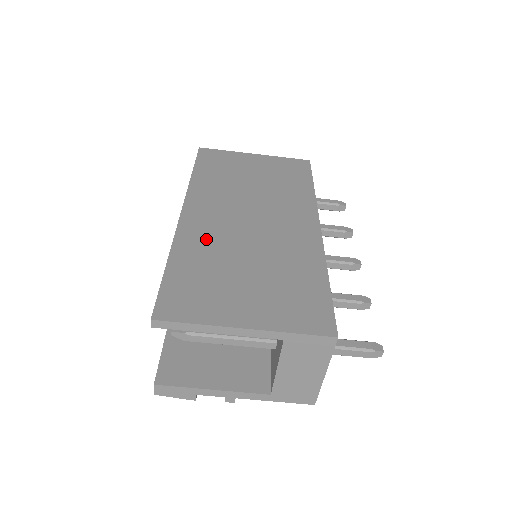
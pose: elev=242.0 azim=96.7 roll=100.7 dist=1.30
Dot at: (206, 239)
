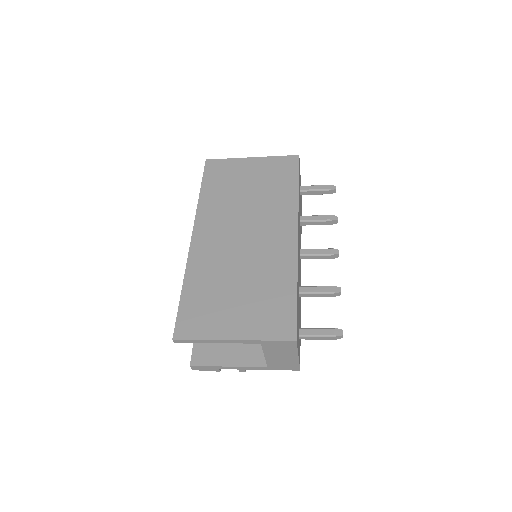
Dot at: (209, 263)
